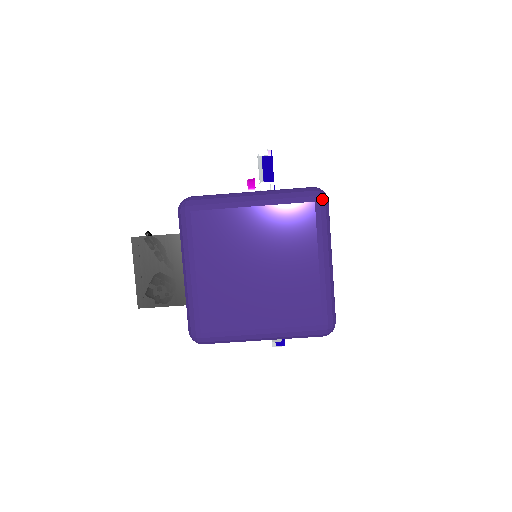
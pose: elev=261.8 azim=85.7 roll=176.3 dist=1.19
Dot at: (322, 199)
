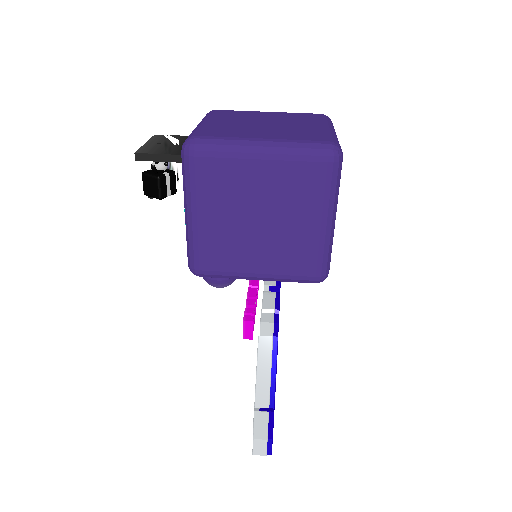
Dot at: (327, 116)
